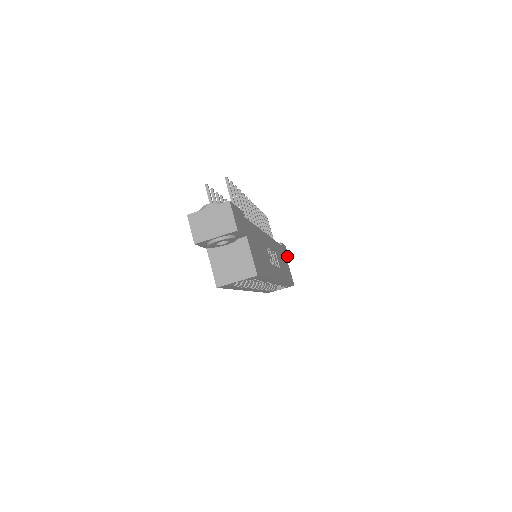
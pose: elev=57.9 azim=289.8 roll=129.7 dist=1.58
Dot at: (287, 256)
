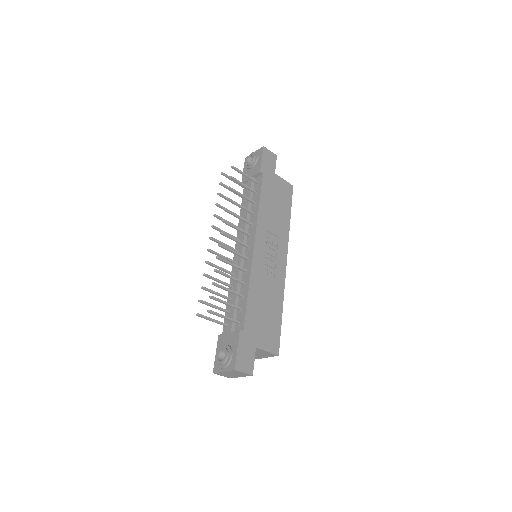
Dot at: (271, 161)
